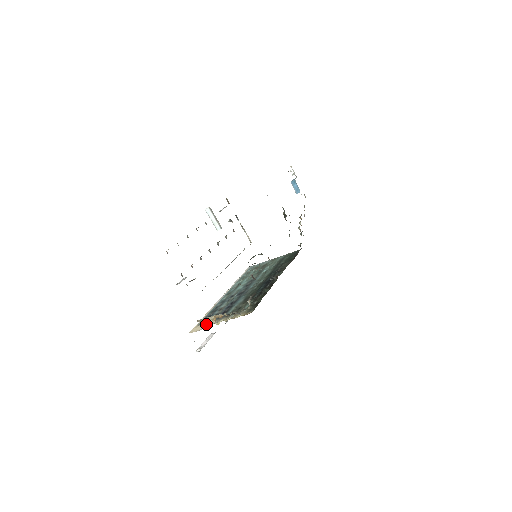
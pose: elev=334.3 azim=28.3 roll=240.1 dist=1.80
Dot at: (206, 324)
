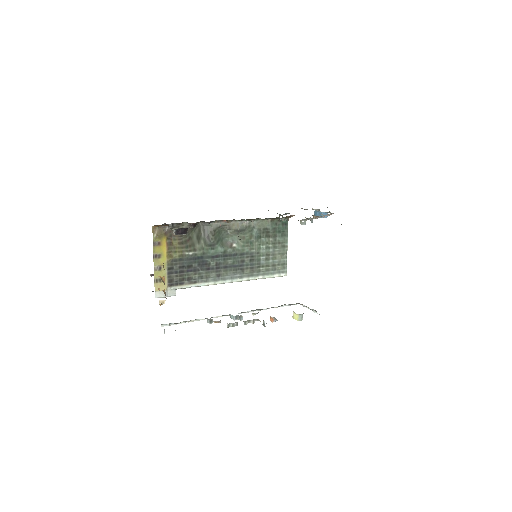
Dot at: occluded
